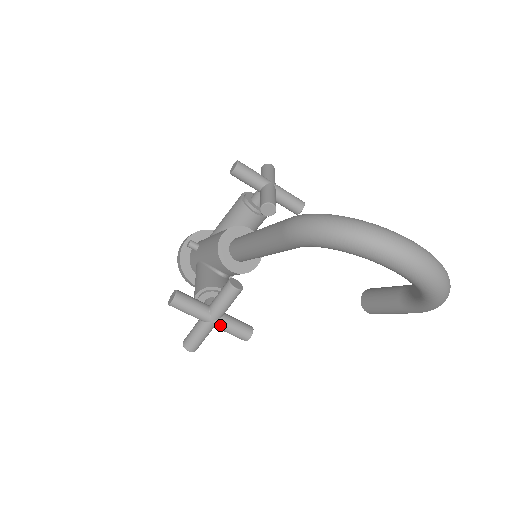
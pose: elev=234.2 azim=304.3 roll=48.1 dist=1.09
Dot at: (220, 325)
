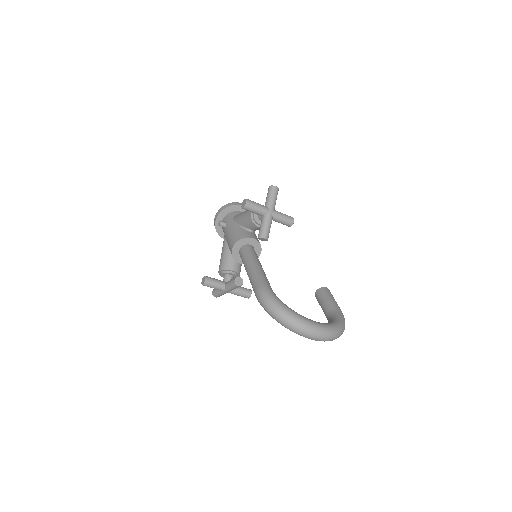
Dot at: (231, 293)
